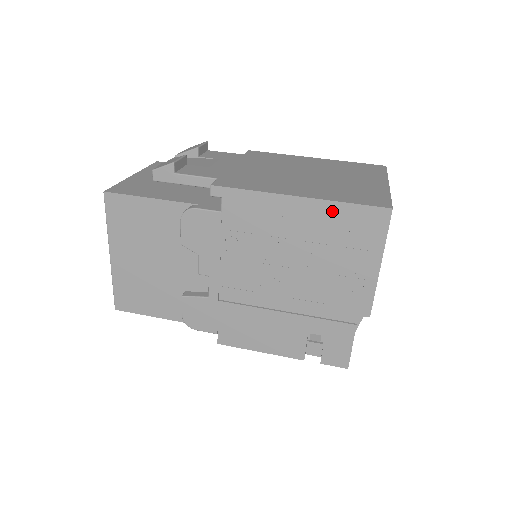
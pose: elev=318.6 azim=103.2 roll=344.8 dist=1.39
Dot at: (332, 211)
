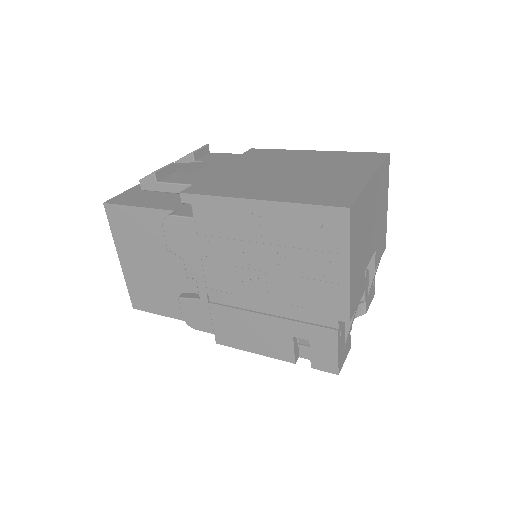
Dot at: (291, 213)
